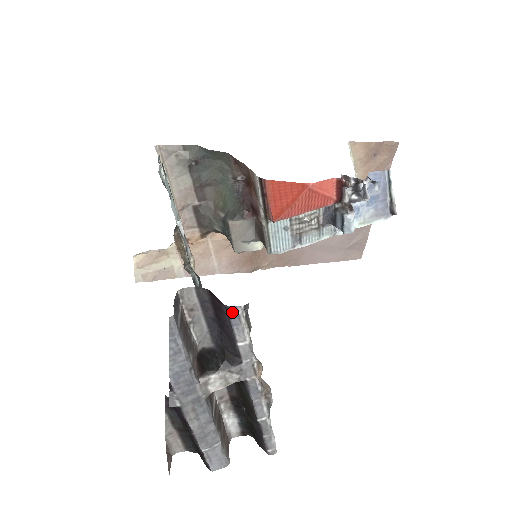
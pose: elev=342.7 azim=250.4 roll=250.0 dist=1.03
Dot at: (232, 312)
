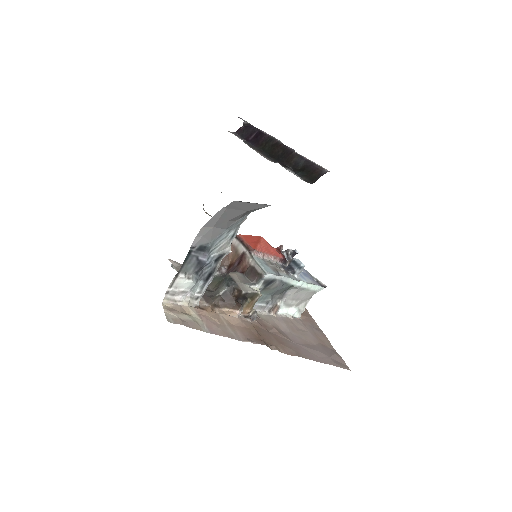
Dot at: occluded
